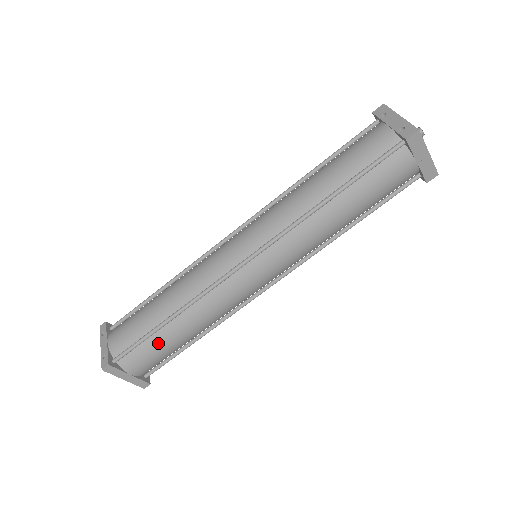
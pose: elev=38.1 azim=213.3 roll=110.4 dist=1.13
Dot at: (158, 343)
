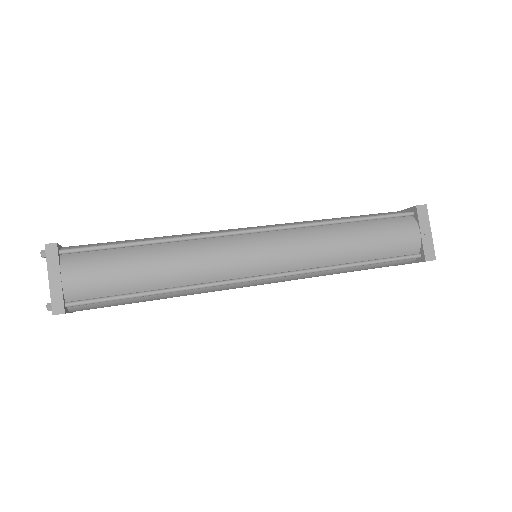
Dot at: (121, 259)
